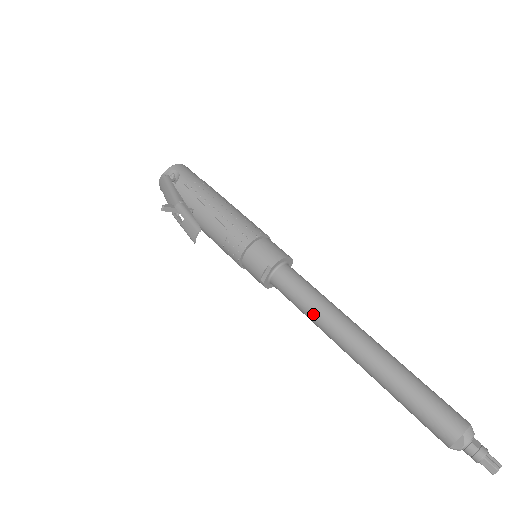
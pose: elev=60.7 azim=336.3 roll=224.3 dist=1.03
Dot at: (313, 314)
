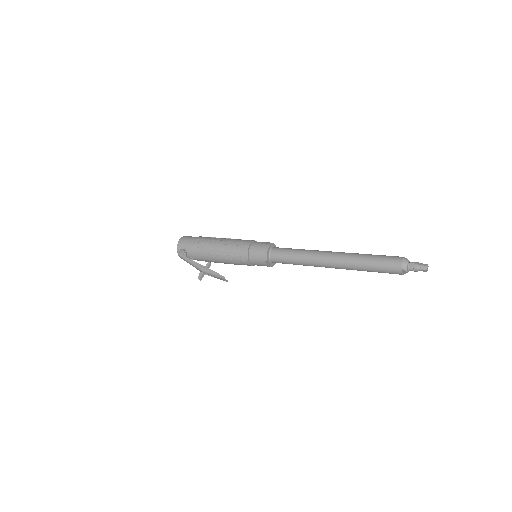
Dot at: (303, 265)
